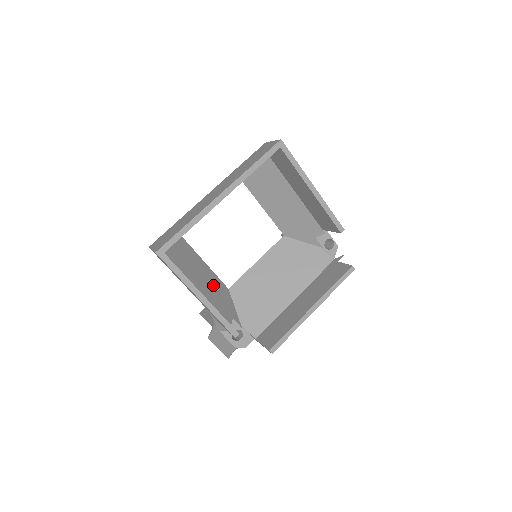
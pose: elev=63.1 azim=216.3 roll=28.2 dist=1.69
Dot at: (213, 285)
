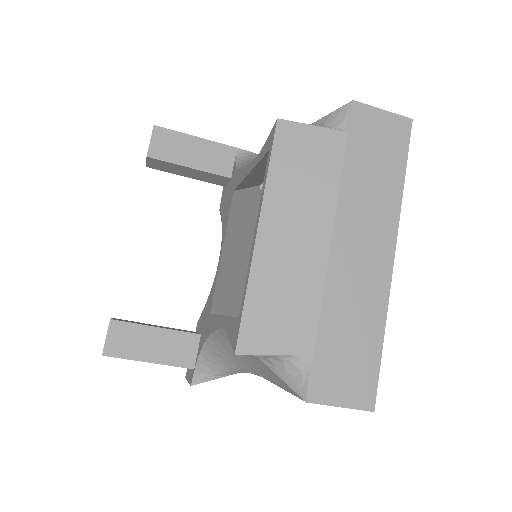
Dot at: occluded
